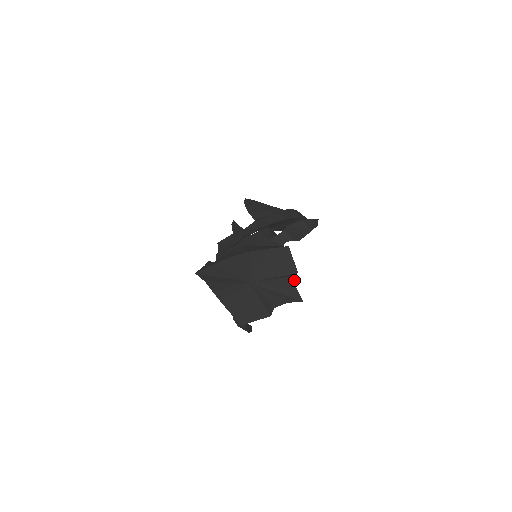
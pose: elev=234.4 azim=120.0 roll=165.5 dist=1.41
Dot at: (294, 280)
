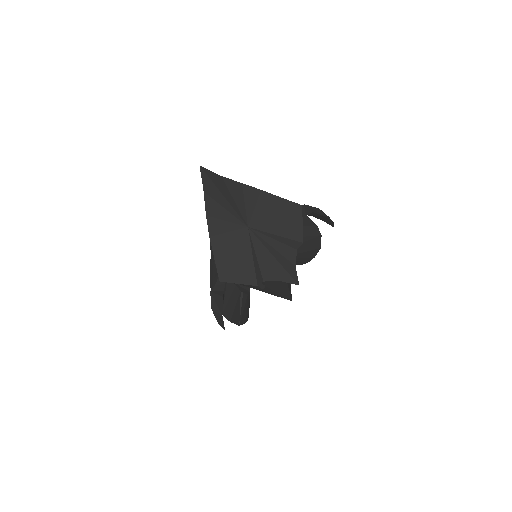
Dot at: (296, 255)
